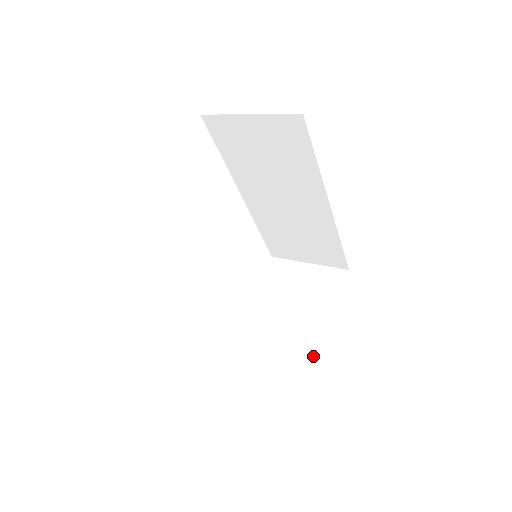
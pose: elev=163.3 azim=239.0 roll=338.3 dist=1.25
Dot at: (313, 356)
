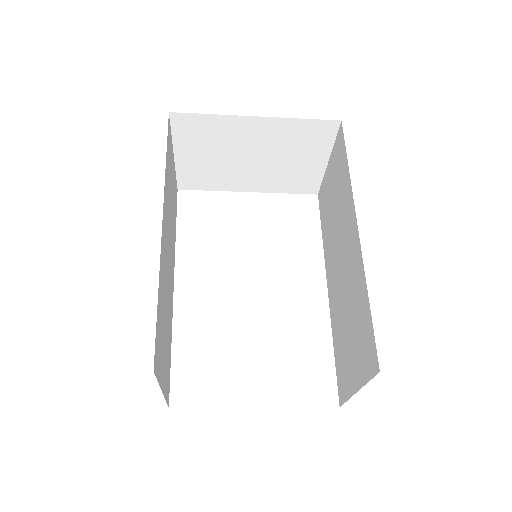
Dot at: occluded
